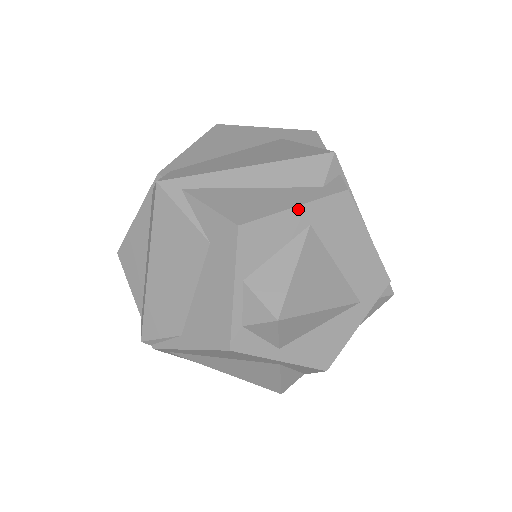
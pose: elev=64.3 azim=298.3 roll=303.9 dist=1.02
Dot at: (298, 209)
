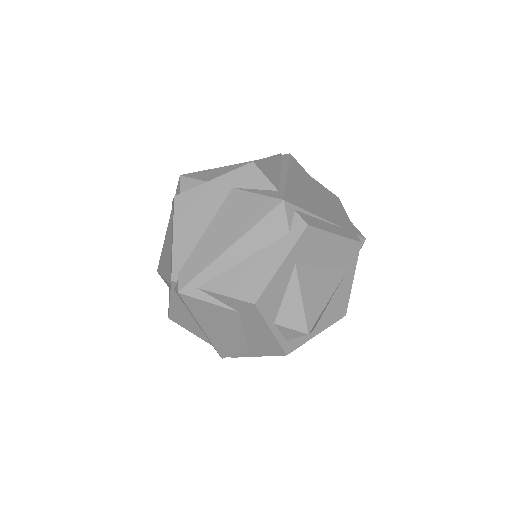
Dot at: (283, 264)
